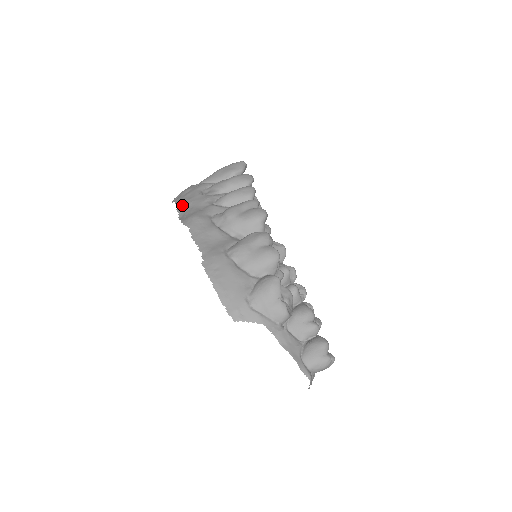
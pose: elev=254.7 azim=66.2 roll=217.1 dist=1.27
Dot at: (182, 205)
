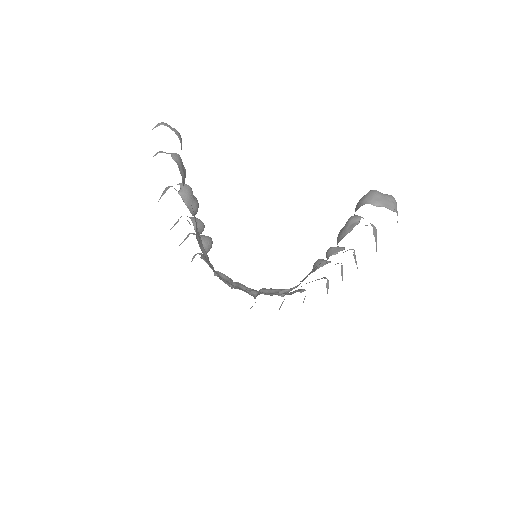
Dot at: occluded
